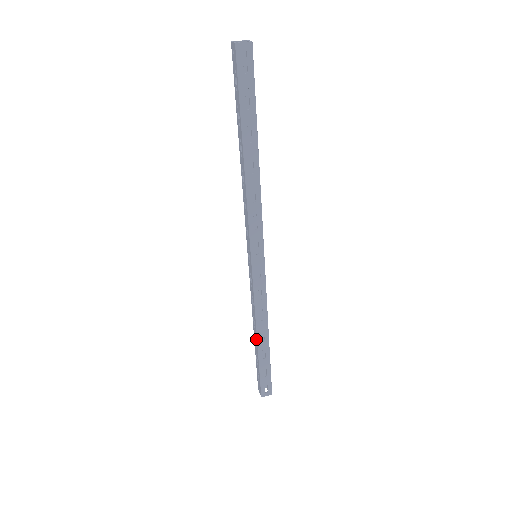
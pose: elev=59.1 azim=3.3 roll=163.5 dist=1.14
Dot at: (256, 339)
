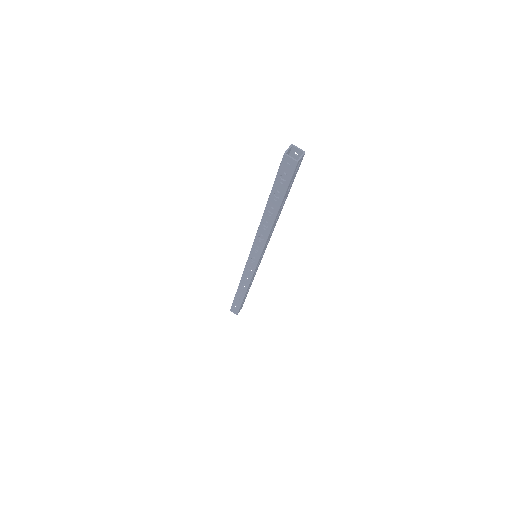
Dot at: (243, 294)
